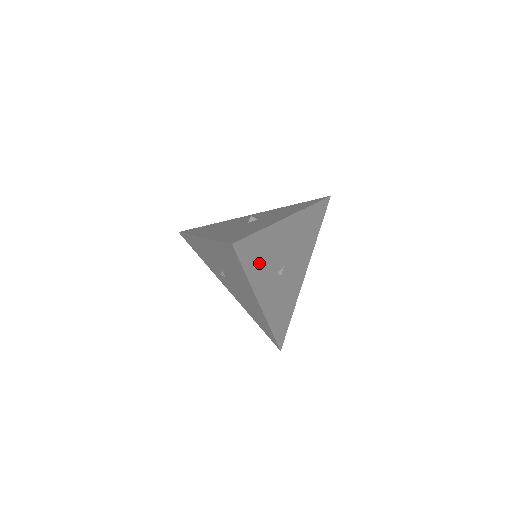
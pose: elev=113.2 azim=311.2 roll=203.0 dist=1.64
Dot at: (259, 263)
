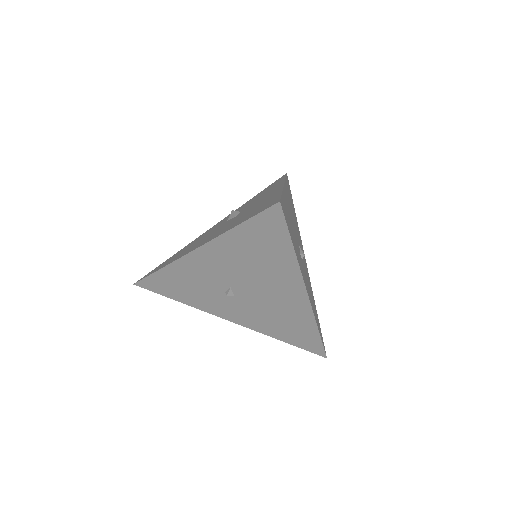
Dot at: (293, 236)
